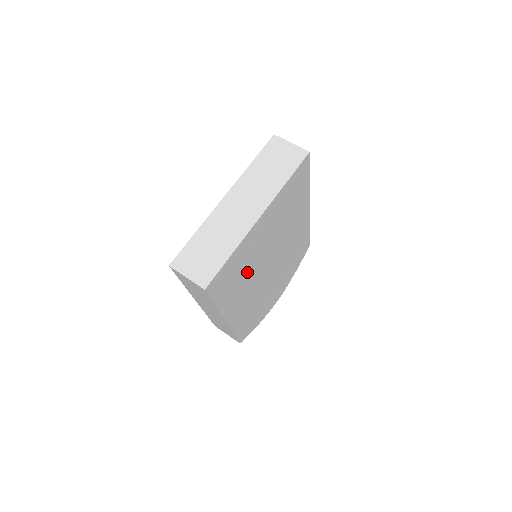
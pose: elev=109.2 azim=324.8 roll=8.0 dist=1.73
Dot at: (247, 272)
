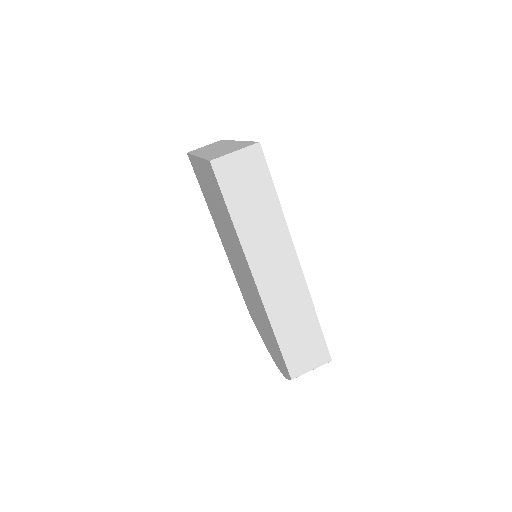
Dot at: occluded
